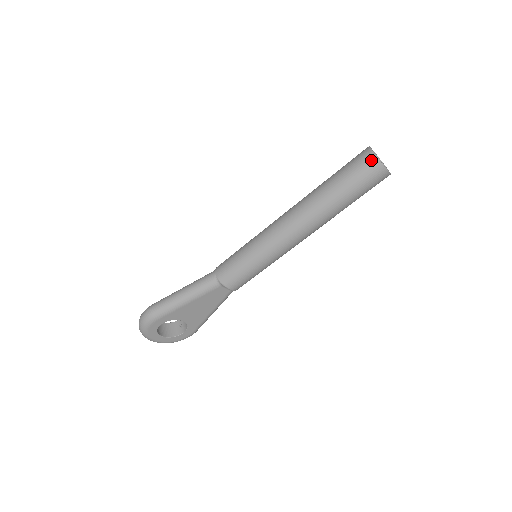
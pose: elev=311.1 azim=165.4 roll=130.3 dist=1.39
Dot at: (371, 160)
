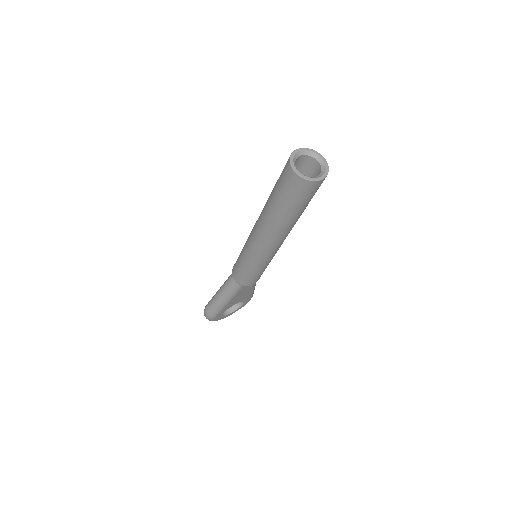
Dot at: (298, 181)
